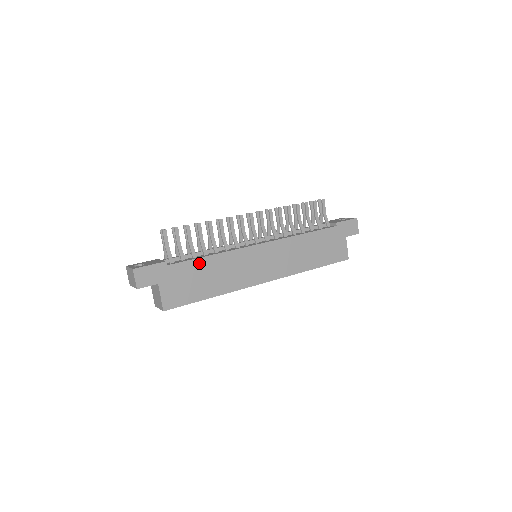
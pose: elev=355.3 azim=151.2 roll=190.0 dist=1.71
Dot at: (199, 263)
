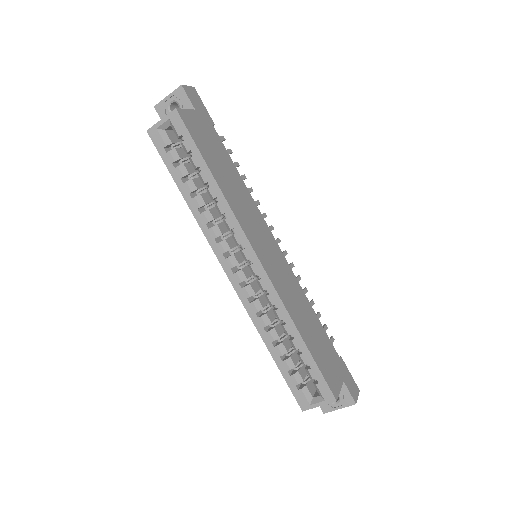
Dot at: (230, 162)
